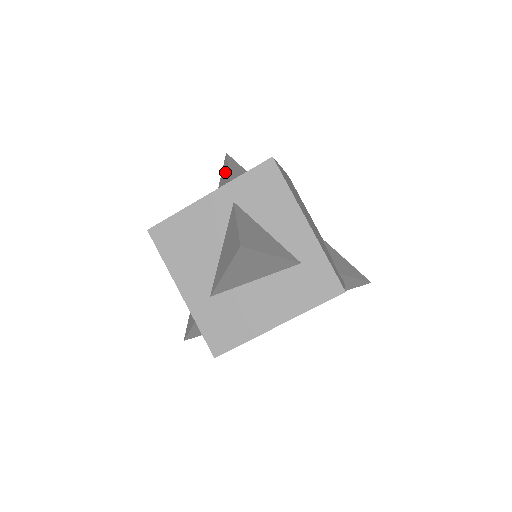
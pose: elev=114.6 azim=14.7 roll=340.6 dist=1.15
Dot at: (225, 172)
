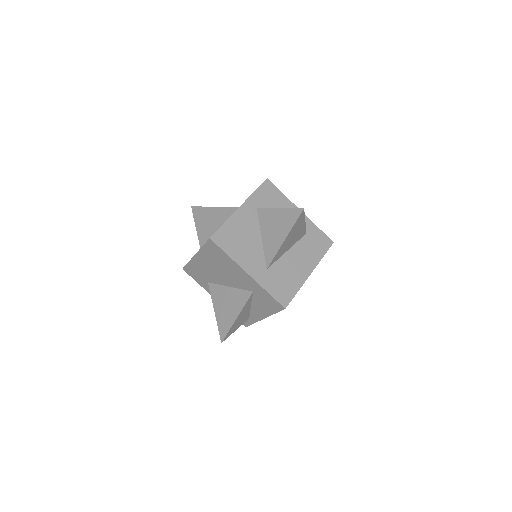
Dot at: (207, 213)
